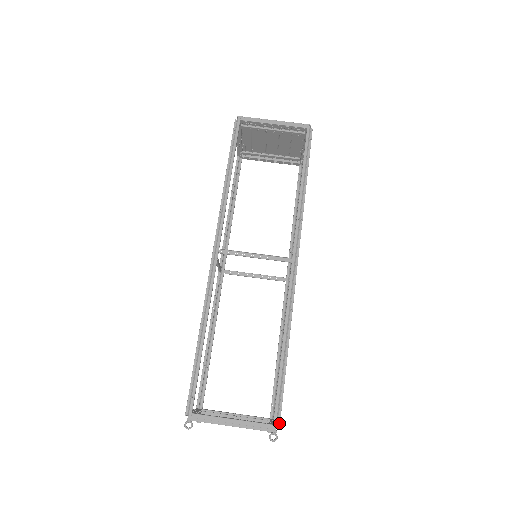
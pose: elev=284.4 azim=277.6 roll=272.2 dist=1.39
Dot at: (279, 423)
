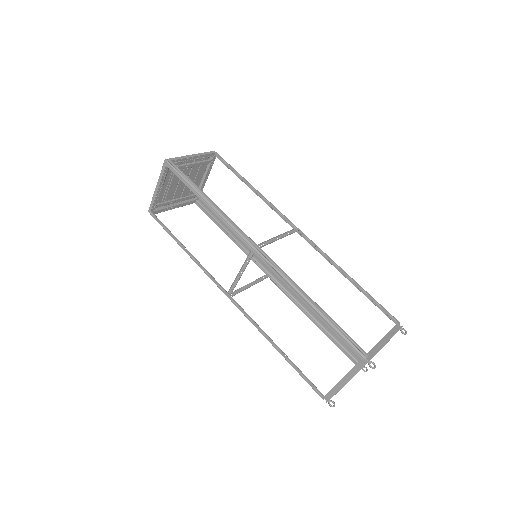
Dot at: (397, 321)
